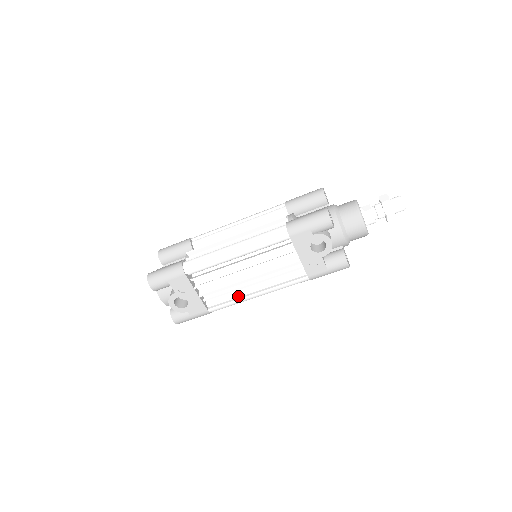
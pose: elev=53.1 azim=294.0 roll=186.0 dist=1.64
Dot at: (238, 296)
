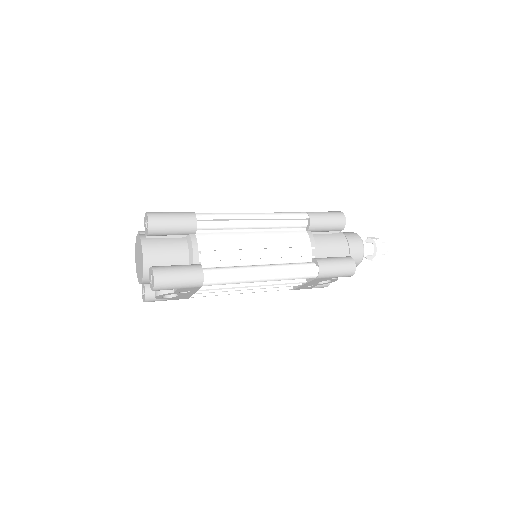
Dot at: (225, 291)
